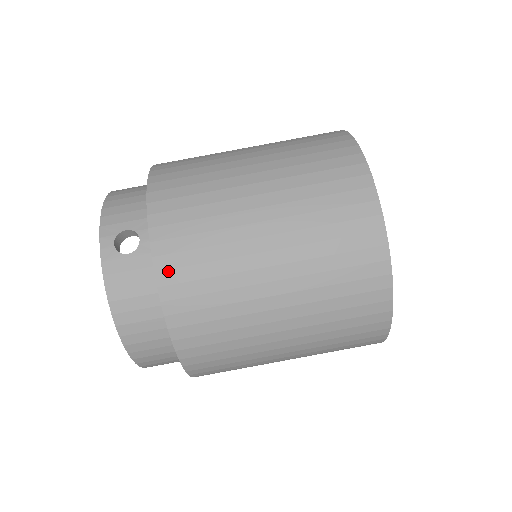
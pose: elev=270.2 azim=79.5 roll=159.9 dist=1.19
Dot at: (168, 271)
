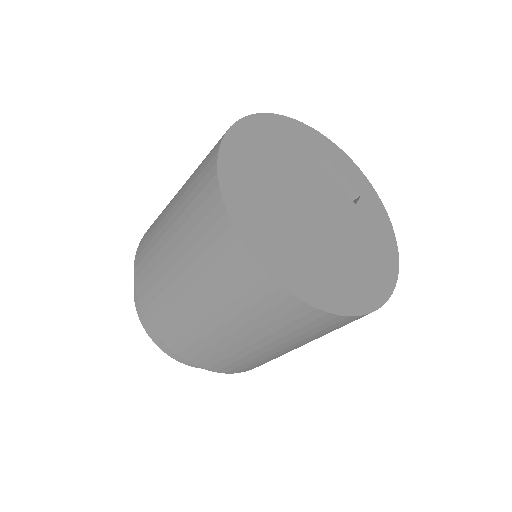
Dot at: (201, 364)
